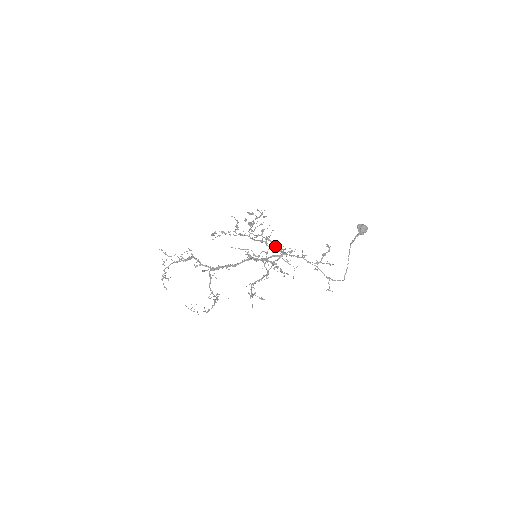
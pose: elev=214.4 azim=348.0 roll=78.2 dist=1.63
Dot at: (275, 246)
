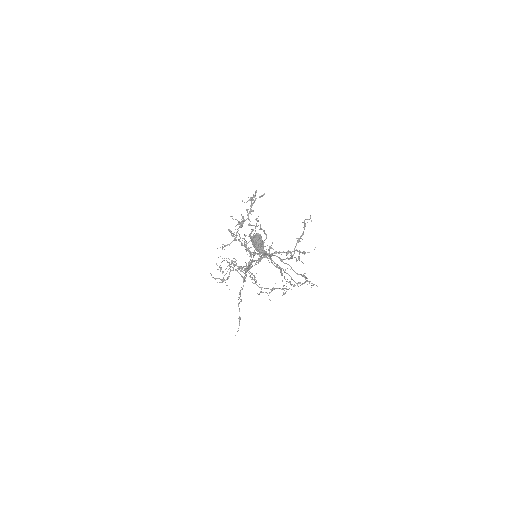
Dot at: occluded
